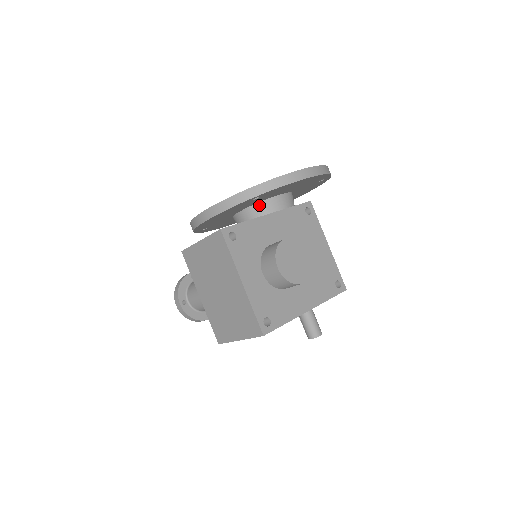
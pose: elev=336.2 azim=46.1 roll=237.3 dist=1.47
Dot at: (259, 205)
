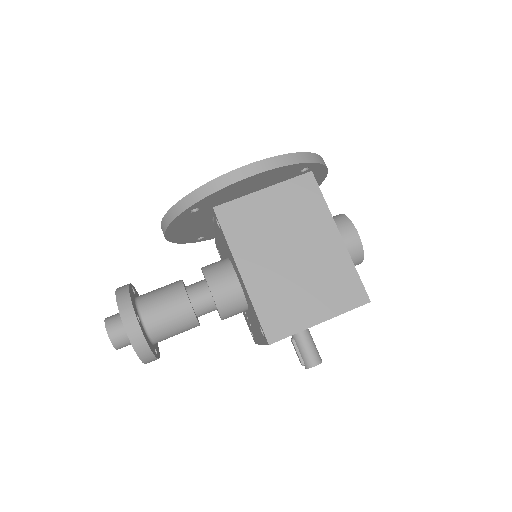
Dot at: occluded
